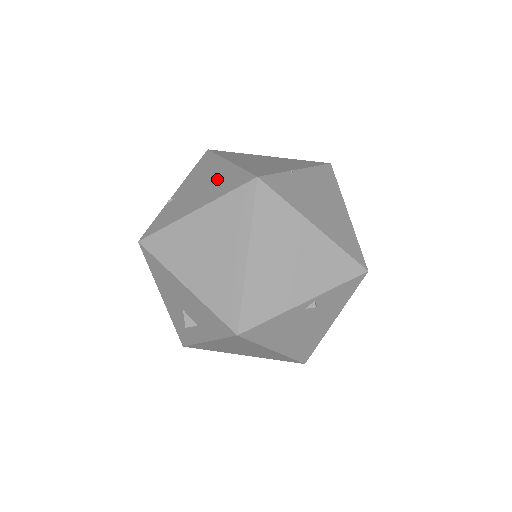
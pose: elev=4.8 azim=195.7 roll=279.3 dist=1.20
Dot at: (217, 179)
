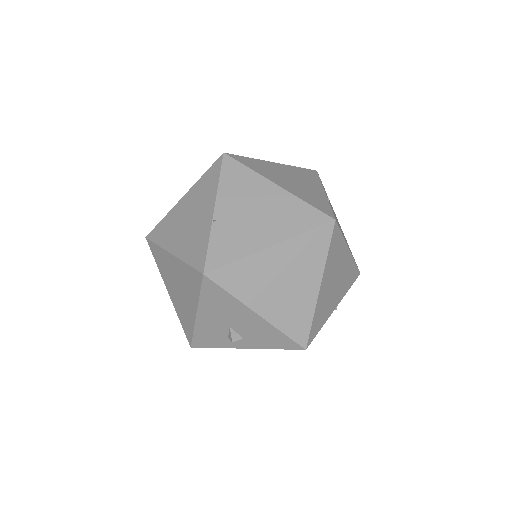
Dot at: (277, 208)
